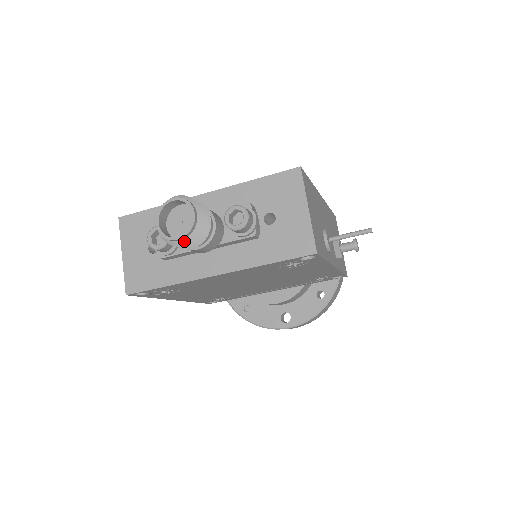
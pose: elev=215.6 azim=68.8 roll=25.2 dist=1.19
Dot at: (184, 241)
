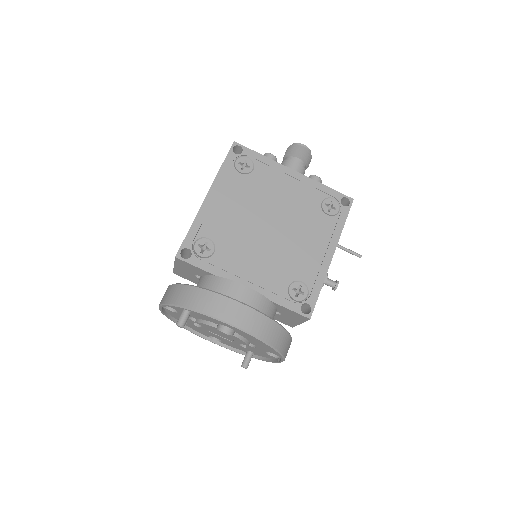
Dot at: (304, 148)
